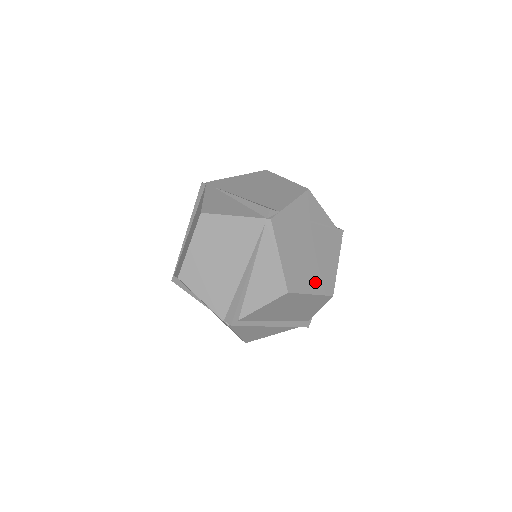
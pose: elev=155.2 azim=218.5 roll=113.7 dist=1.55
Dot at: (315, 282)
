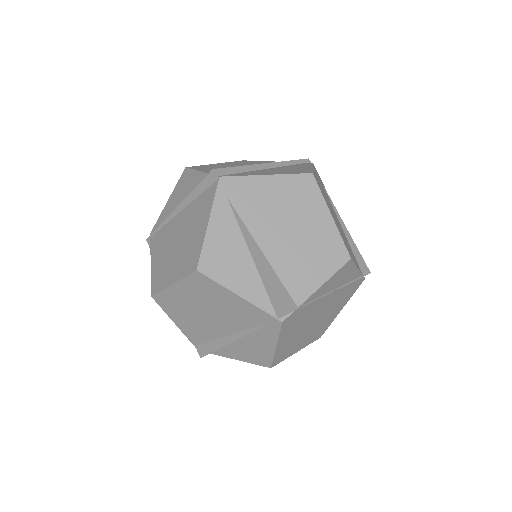
Dot at: (307, 340)
